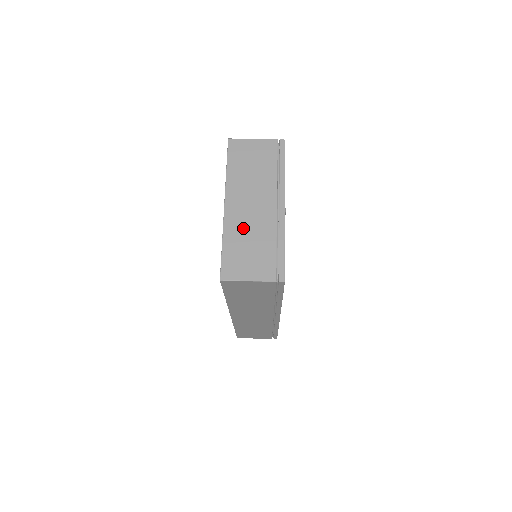
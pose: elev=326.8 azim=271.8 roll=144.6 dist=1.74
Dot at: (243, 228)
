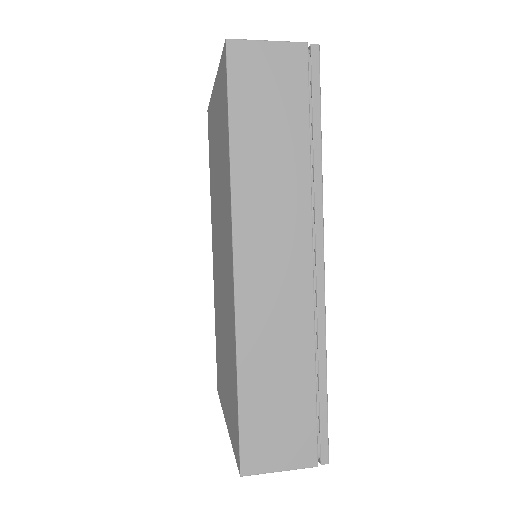
Dot at: occluded
